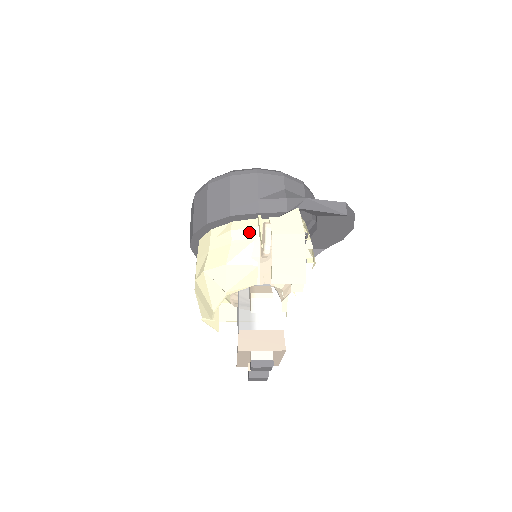
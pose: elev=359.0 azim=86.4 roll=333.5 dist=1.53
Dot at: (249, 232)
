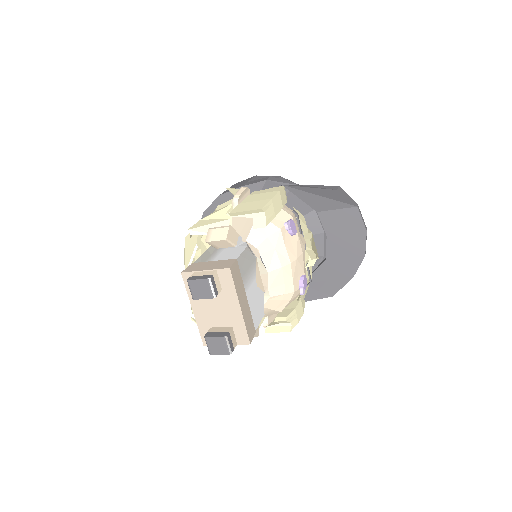
Dot at: (231, 201)
